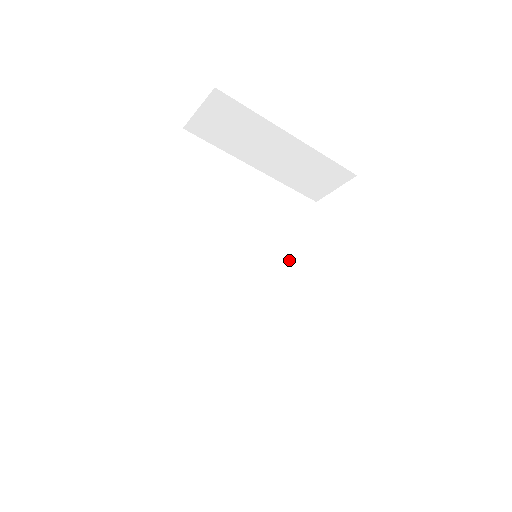
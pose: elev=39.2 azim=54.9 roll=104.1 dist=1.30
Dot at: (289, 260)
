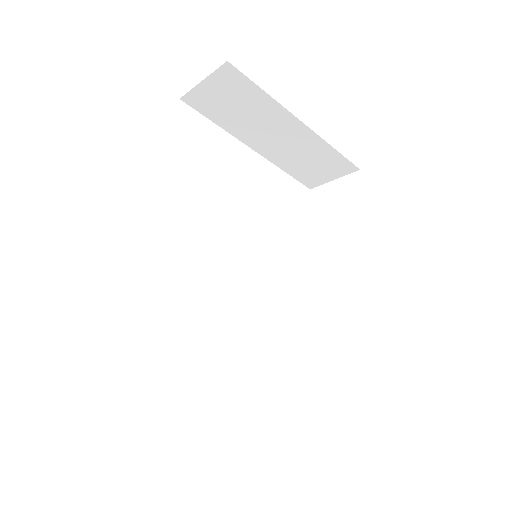
Dot at: (282, 254)
